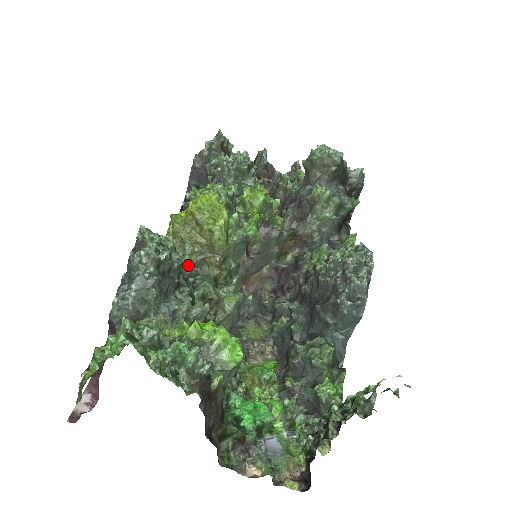
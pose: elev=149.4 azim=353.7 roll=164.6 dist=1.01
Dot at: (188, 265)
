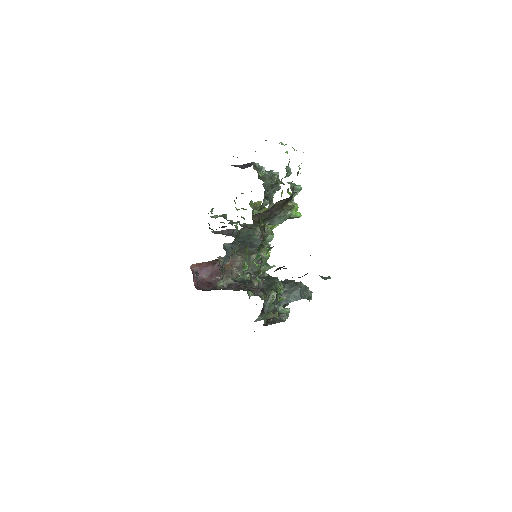
Dot at: occluded
